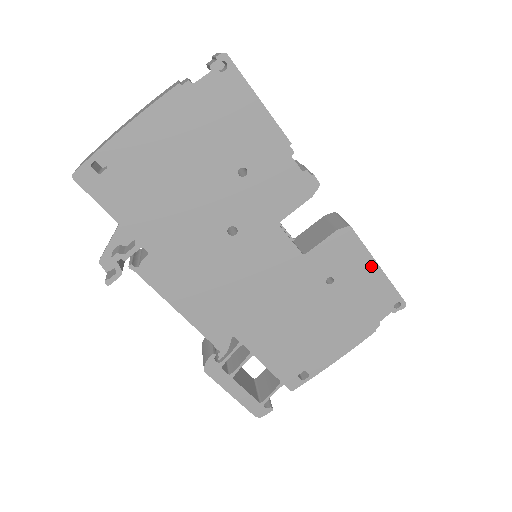
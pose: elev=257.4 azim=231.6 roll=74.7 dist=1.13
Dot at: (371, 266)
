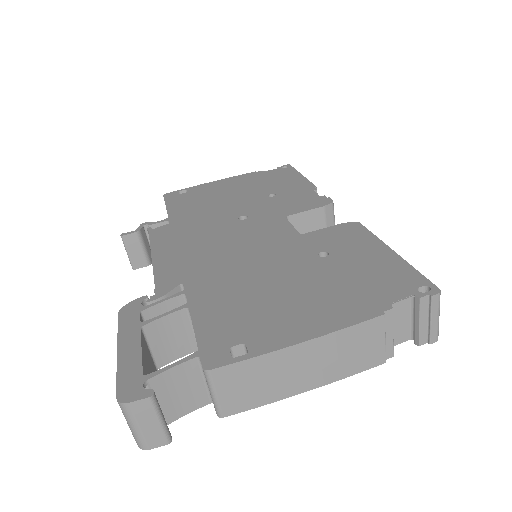
Dot at: (381, 249)
